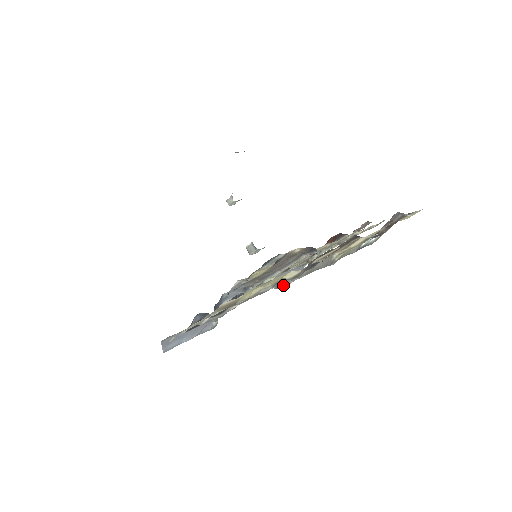
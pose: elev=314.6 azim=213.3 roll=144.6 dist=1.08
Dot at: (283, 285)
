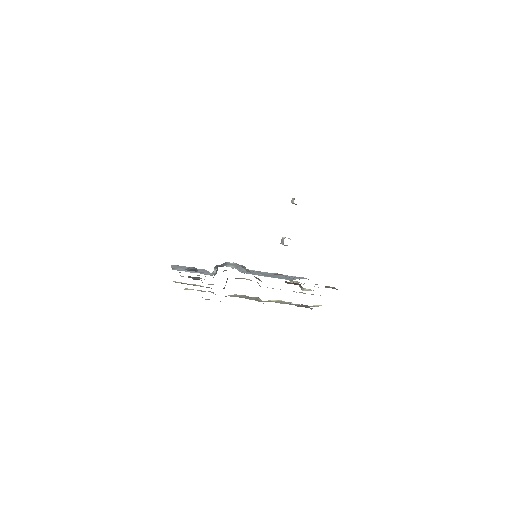
Dot at: (215, 294)
